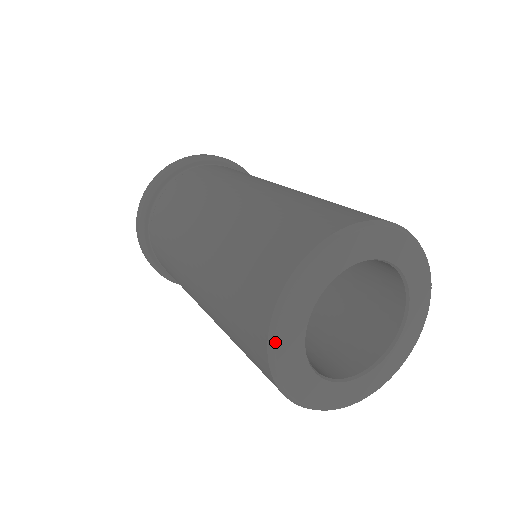
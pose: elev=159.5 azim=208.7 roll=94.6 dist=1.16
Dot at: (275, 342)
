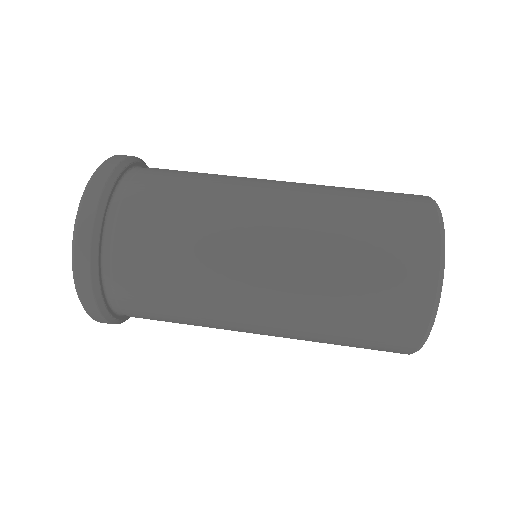
Dot at: occluded
